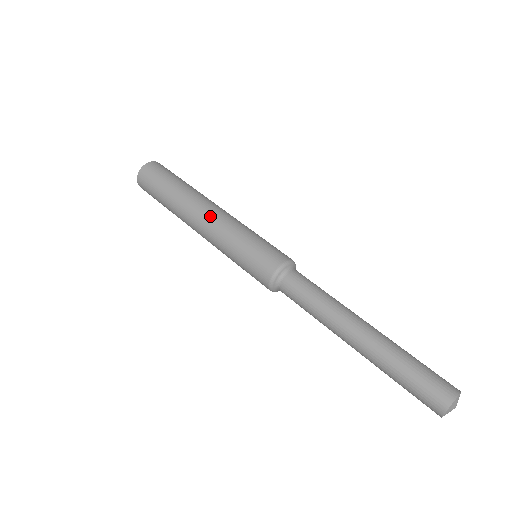
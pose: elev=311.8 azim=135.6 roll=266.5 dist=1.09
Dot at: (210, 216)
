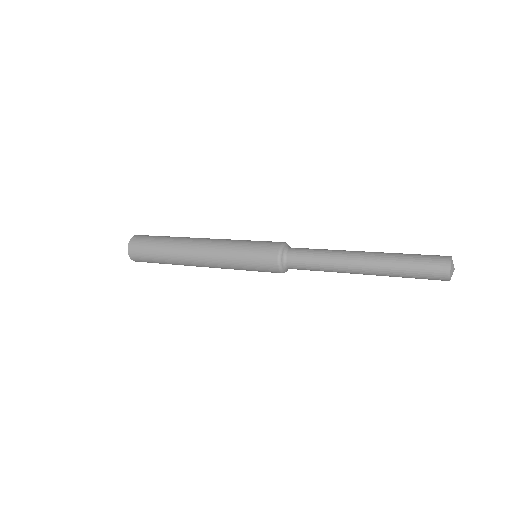
Dot at: occluded
